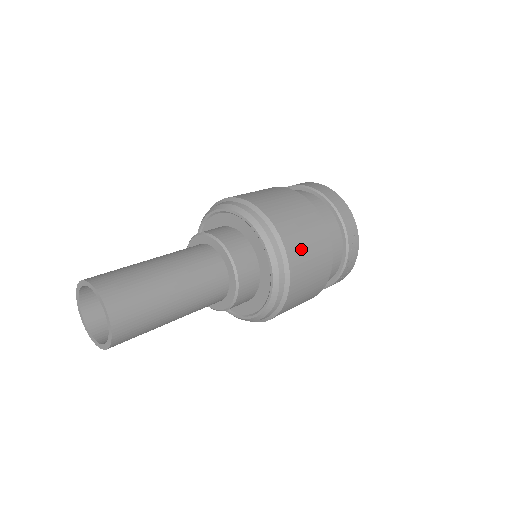
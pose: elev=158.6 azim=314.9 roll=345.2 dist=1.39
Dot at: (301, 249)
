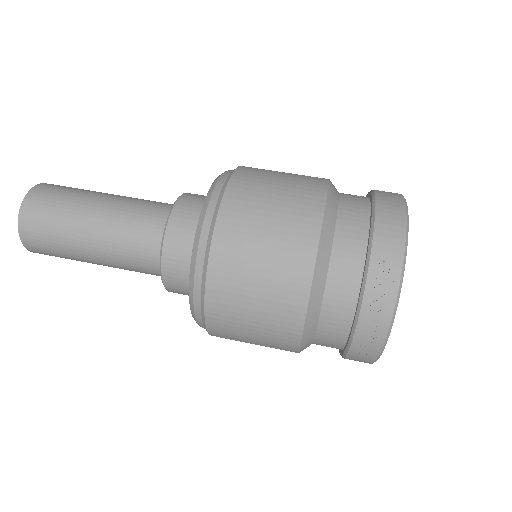
Dot at: (246, 230)
